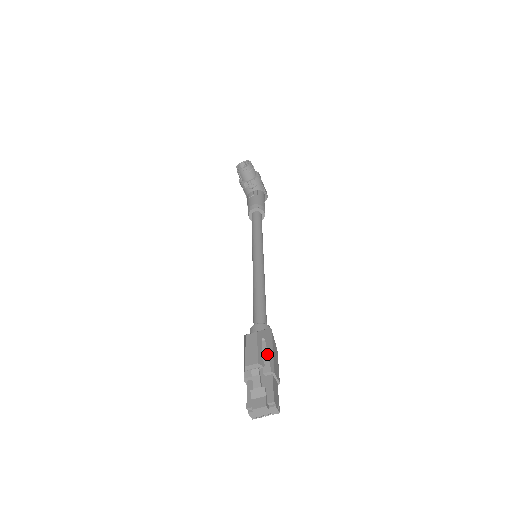
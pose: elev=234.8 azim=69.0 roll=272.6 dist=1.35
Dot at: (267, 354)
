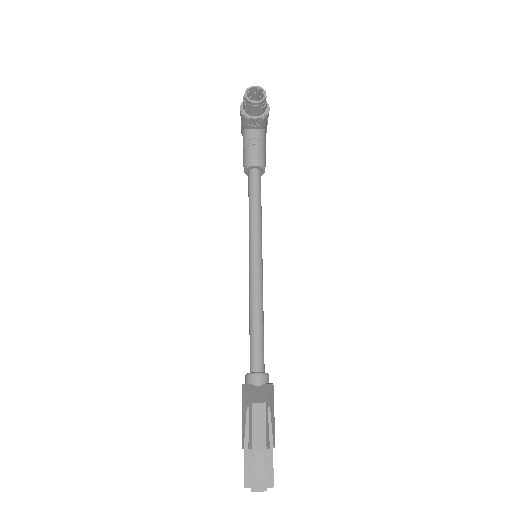
Dot at: (271, 426)
